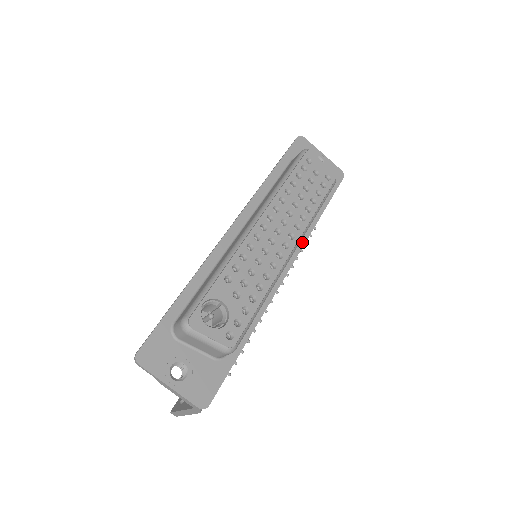
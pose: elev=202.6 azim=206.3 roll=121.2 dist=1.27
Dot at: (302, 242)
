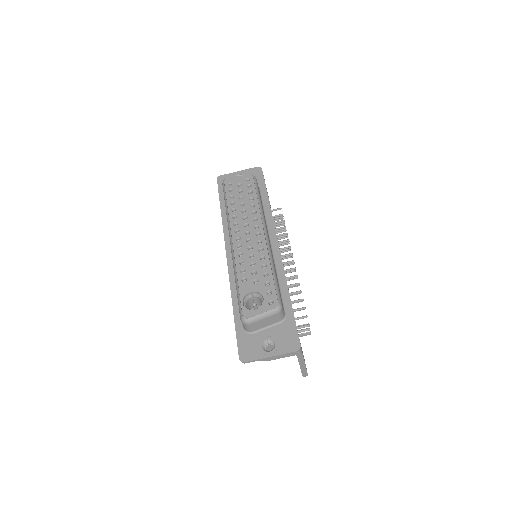
Dot at: (271, 223)
